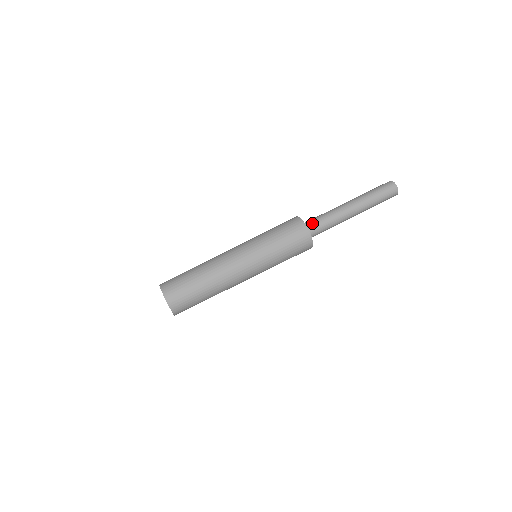
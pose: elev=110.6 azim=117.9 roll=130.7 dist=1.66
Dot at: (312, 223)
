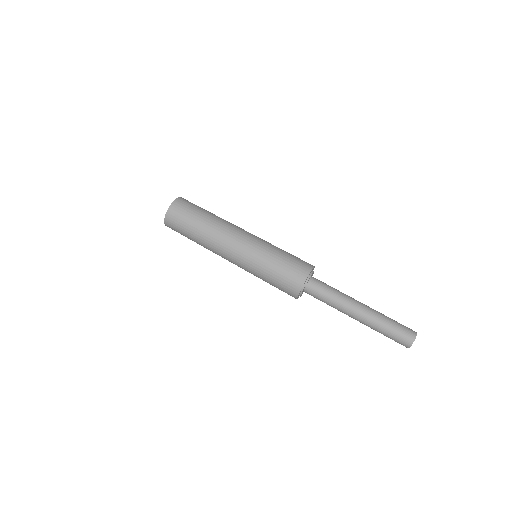
Dot at: (319, 280)
